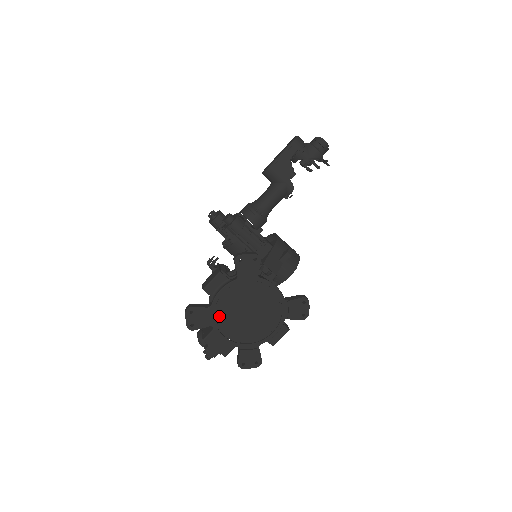
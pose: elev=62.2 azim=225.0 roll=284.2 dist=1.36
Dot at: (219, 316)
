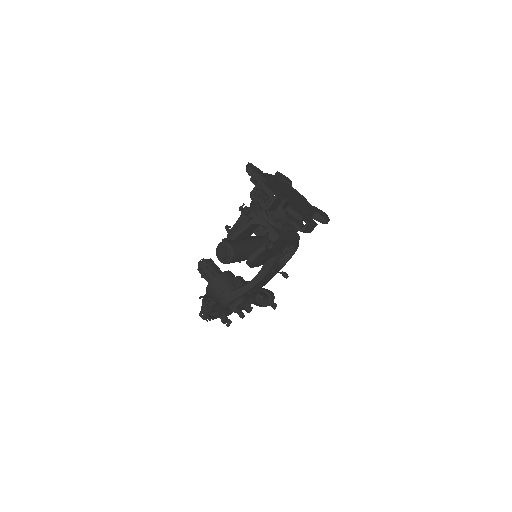
Dot at: (270, 181)
